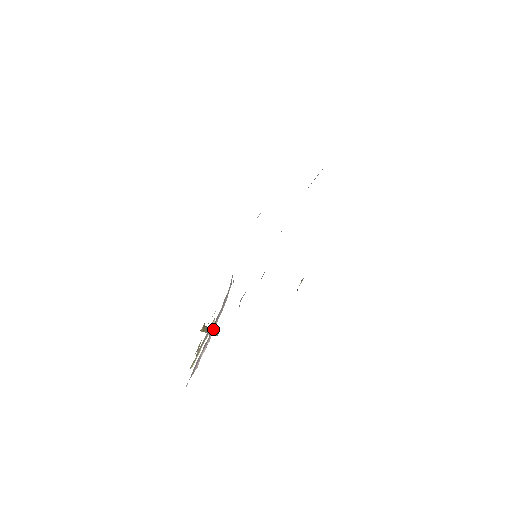
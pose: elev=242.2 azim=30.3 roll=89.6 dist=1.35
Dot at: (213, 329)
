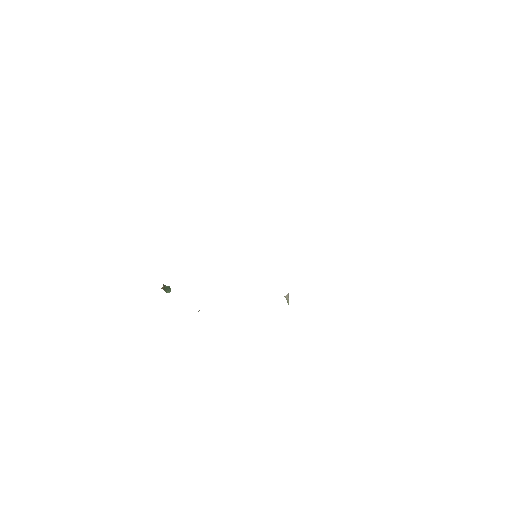
Dot at: occluded
